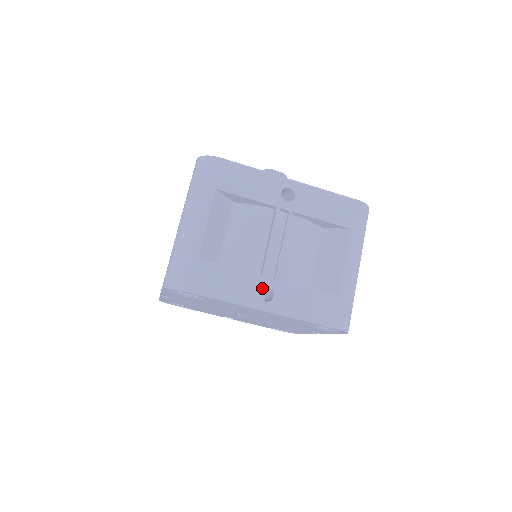
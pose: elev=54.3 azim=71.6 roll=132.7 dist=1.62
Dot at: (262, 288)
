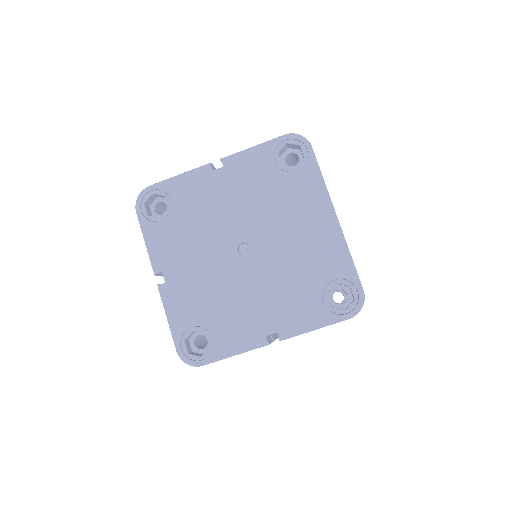
Dot at: occluded
